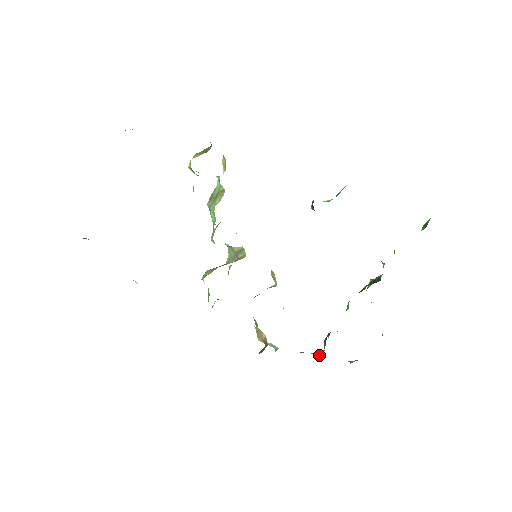
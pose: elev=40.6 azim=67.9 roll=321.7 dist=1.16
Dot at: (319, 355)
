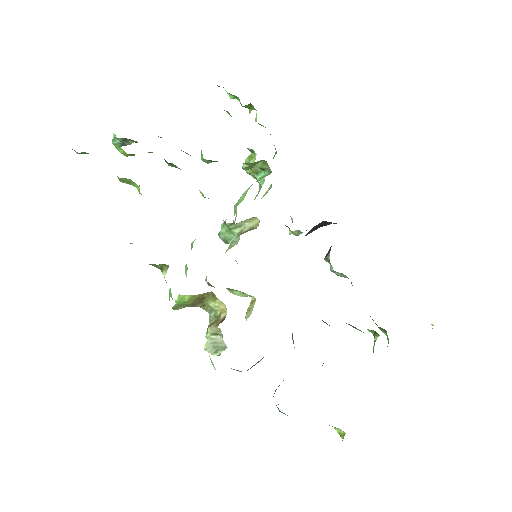
Dot at: occluded
